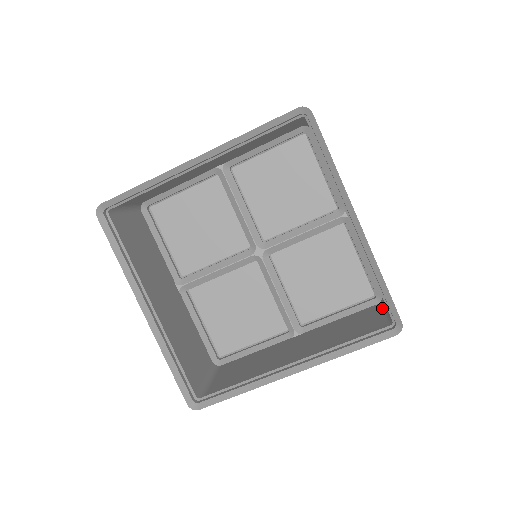
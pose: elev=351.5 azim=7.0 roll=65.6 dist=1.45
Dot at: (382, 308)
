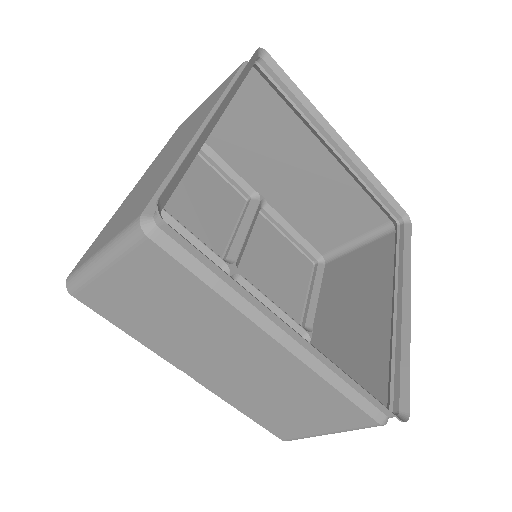
Dot at: (341, 255)
